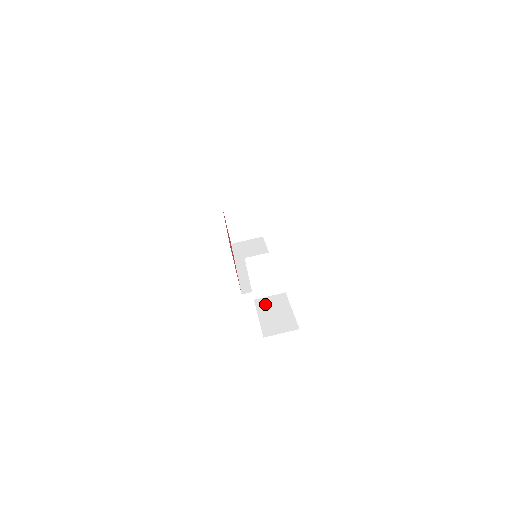
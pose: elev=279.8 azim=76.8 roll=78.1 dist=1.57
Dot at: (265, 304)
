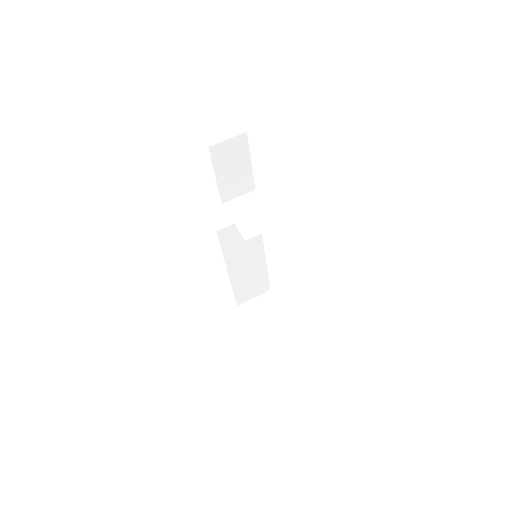
Dot at: occluded
